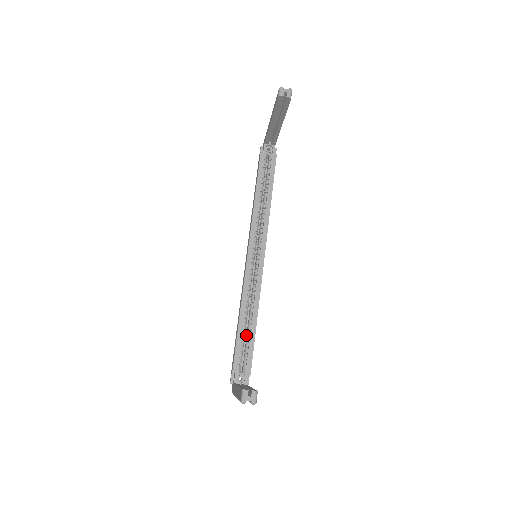
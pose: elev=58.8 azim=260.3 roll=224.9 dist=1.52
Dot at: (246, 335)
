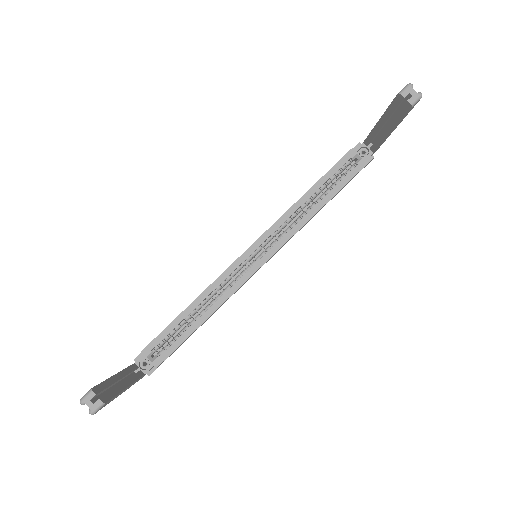
Dot at: occluded
